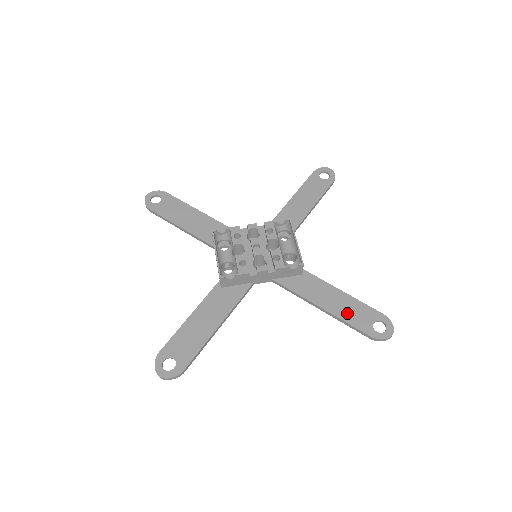
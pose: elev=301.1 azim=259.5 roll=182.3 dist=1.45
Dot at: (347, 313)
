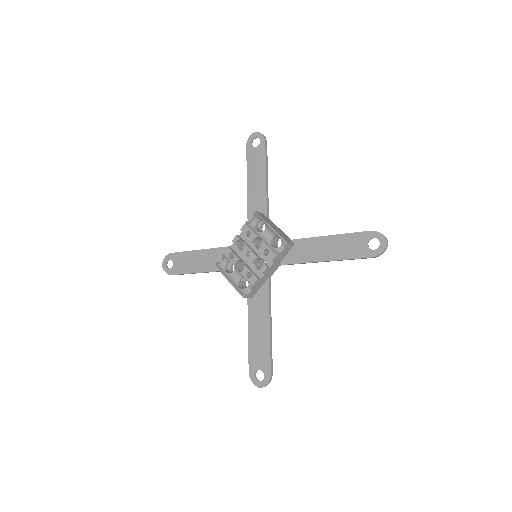
Dot at: (344, 251)
